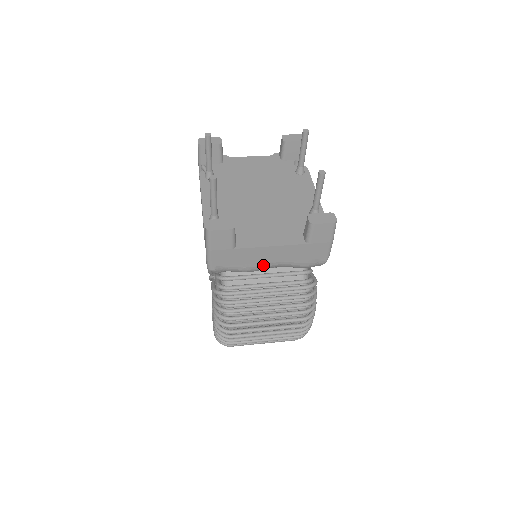
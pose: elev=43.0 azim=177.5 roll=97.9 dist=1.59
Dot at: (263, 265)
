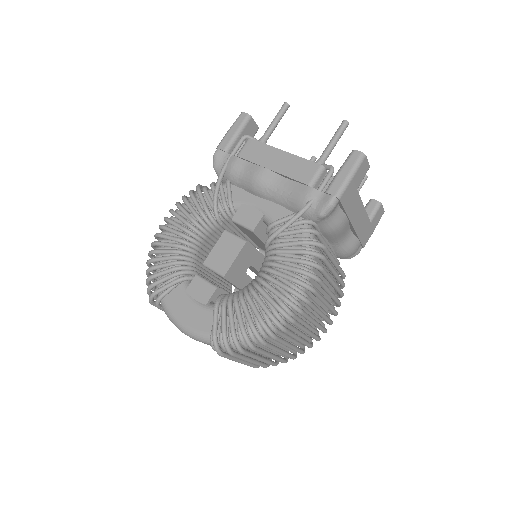
Dot at: (345, 229)
